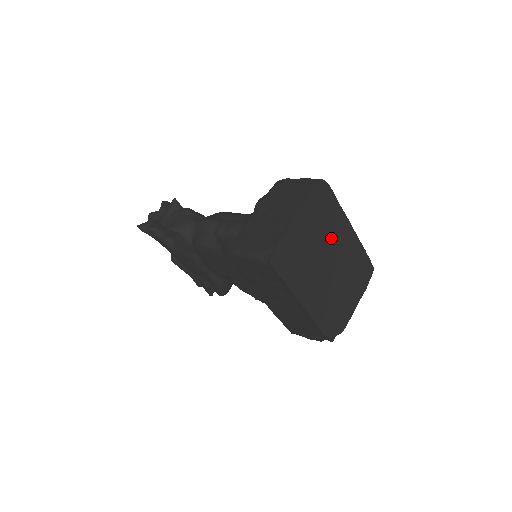
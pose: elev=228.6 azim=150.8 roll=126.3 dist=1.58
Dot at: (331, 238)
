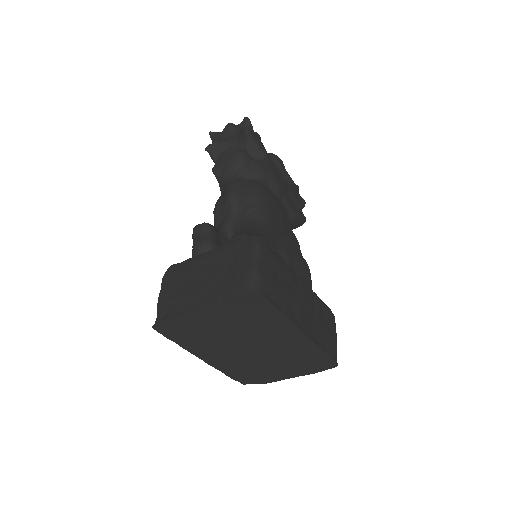
Dot at: (259, 333)
